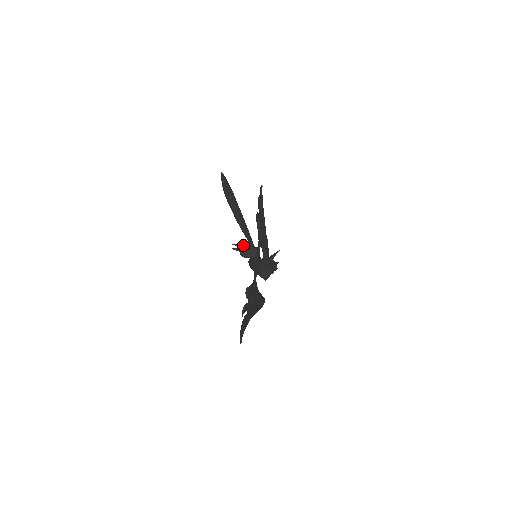
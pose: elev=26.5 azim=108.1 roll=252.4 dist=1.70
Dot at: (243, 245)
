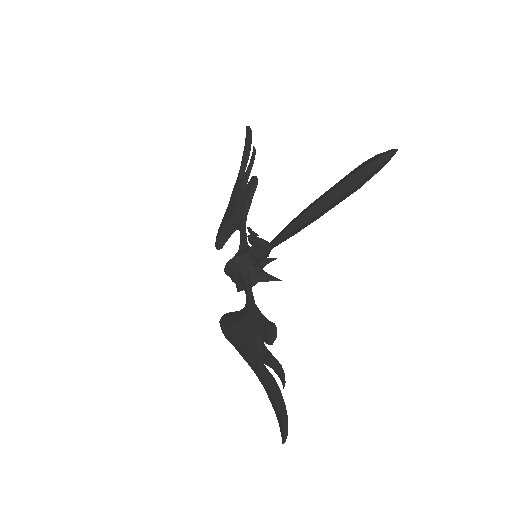
Dot at: (258, 235)
